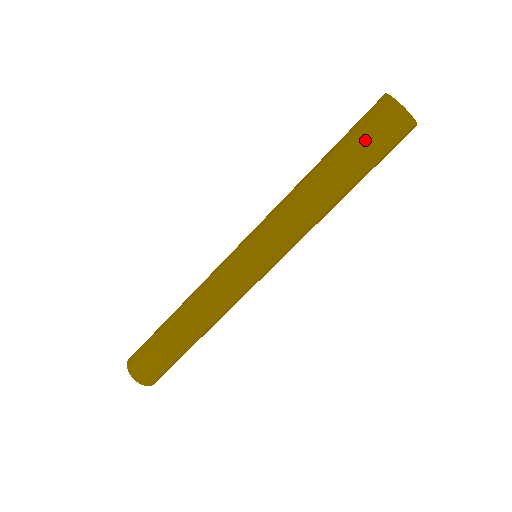
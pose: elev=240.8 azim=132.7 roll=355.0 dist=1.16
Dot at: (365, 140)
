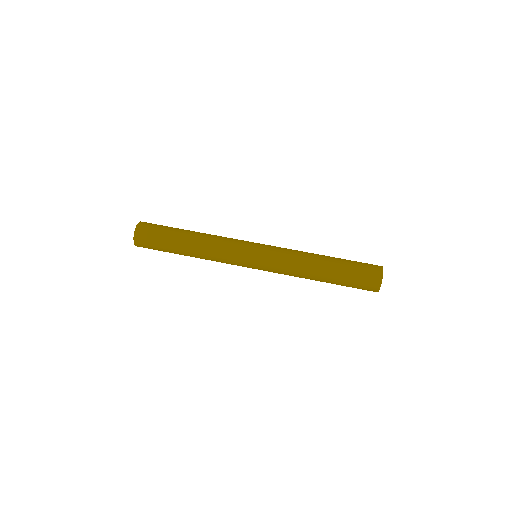
Dot at: (354, 276)
